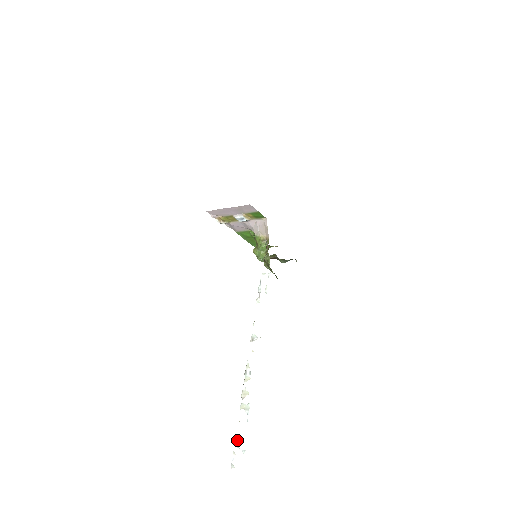
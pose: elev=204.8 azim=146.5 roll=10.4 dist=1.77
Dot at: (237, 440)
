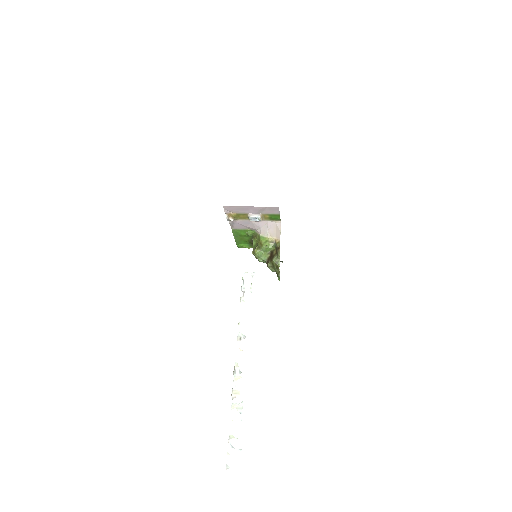
Dot at: (231, 440)
